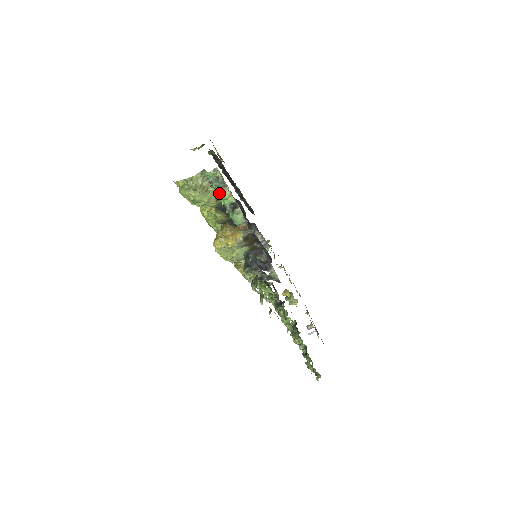
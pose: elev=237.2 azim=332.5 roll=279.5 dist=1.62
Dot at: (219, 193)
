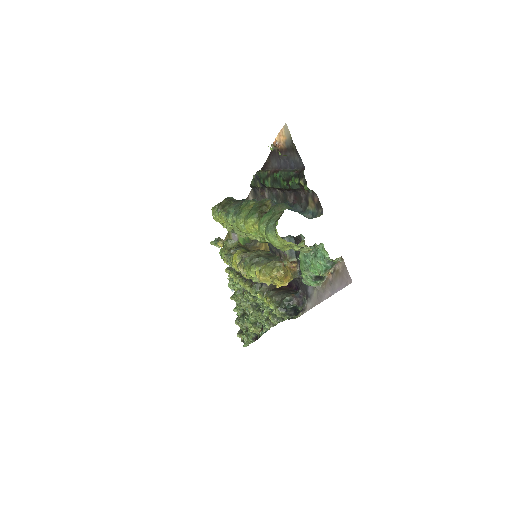
Dot at: (323, 273)
